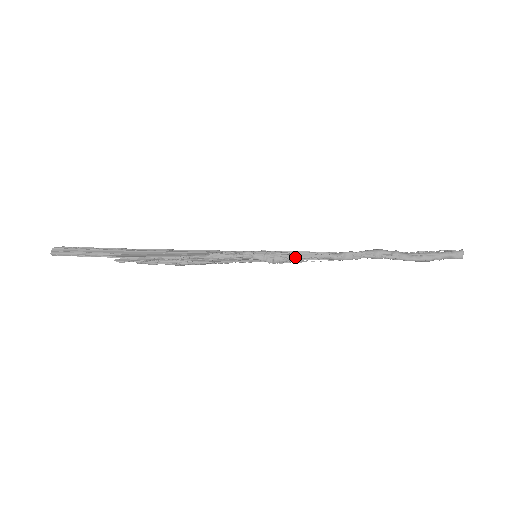
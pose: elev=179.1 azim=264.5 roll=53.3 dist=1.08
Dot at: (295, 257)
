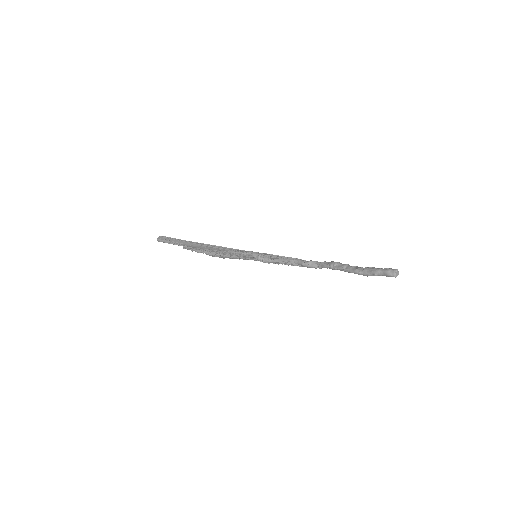
Dot at: (277, 259)
